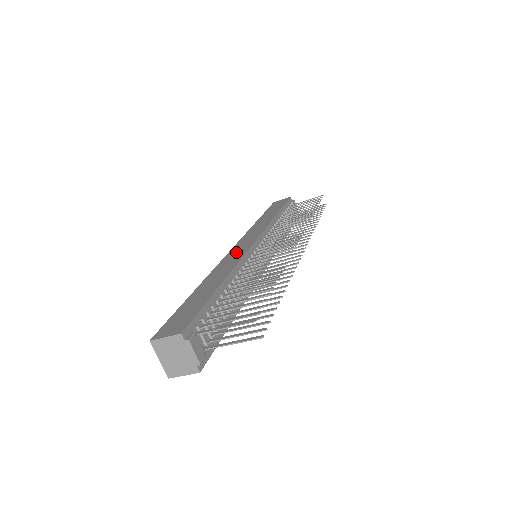
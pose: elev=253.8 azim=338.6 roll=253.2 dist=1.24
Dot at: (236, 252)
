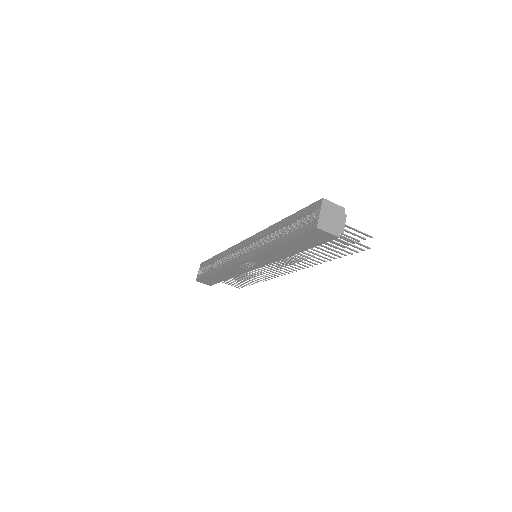
Dot at: occluded
